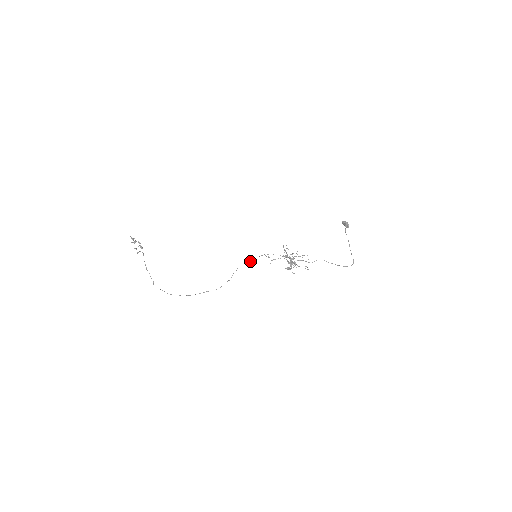
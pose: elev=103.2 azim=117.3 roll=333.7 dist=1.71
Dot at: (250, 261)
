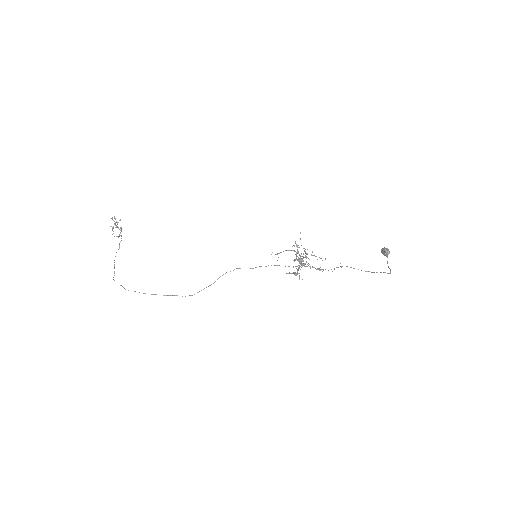
Dot at: occluded
